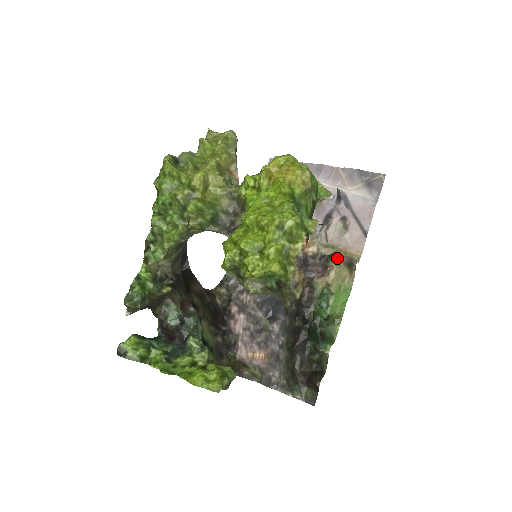
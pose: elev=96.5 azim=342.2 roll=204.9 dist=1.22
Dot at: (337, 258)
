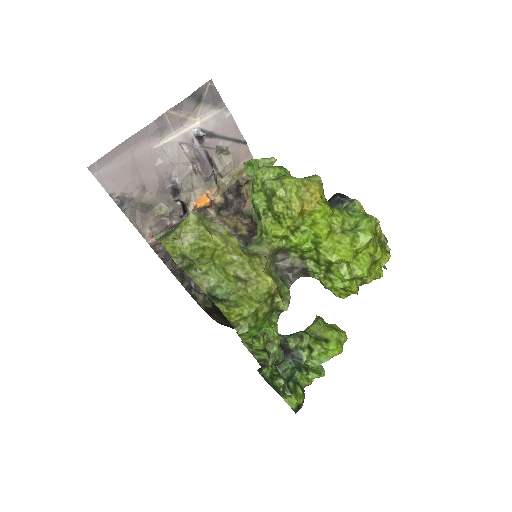
Dot at: (247, 181)
